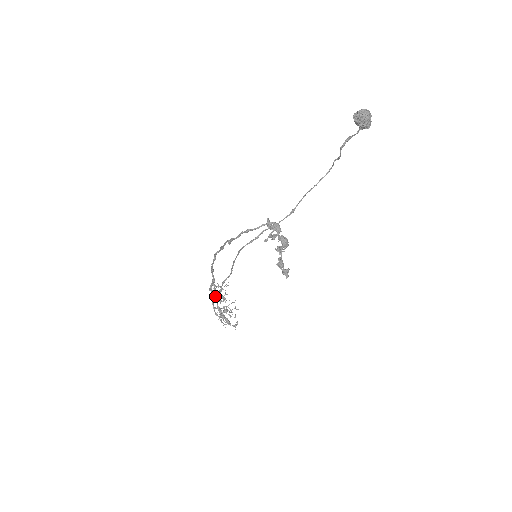
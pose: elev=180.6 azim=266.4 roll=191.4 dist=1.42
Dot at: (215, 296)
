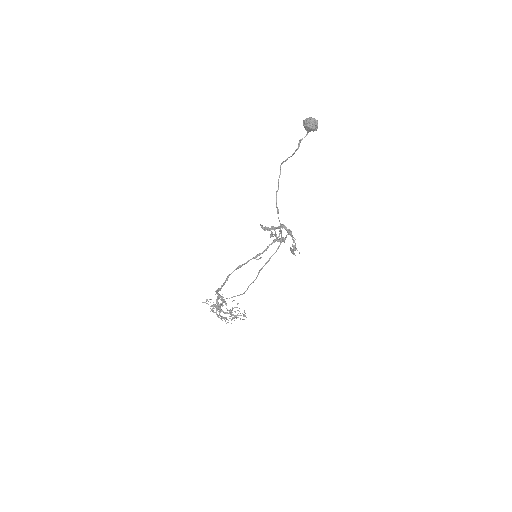
Dot at: (219, 307)
